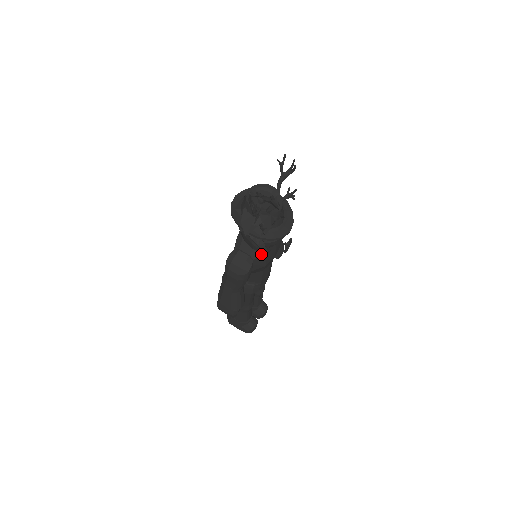
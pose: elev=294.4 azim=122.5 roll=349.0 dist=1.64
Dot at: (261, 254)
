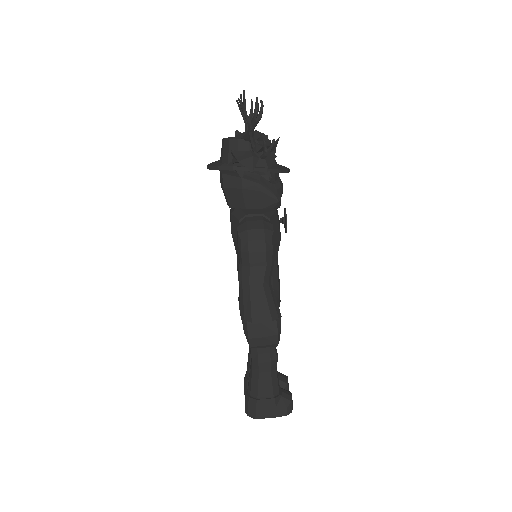
Dot at: (272, 213)
